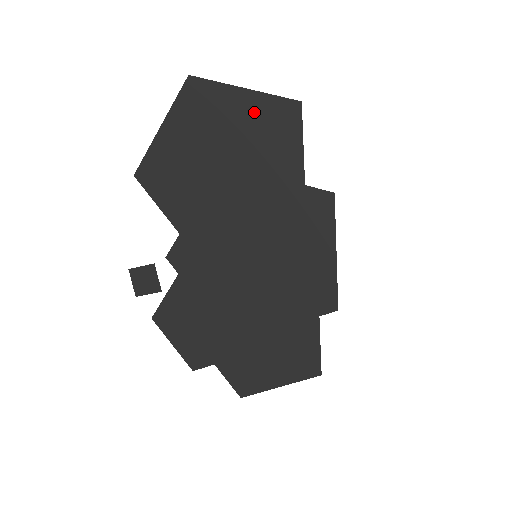
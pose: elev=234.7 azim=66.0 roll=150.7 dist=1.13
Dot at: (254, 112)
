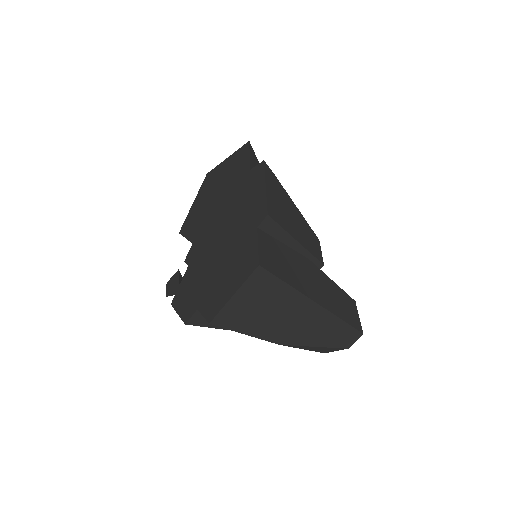
Dot at: (230, 163)
